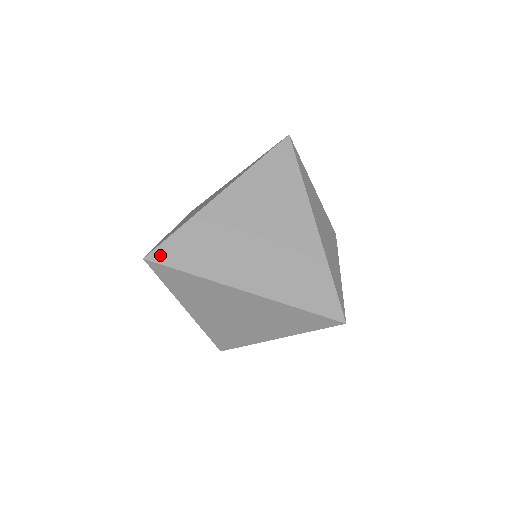
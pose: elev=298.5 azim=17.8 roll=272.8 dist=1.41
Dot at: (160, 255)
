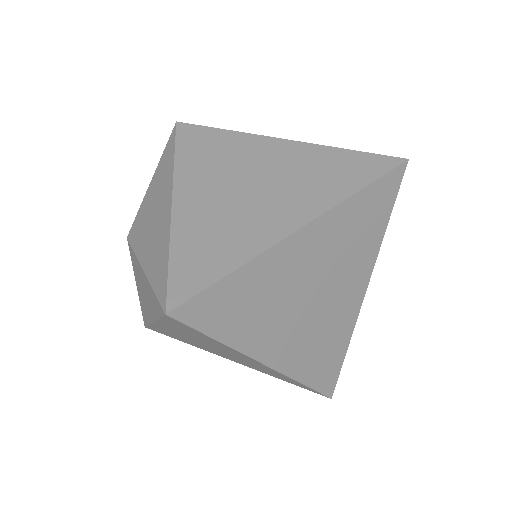
Dot at: (192, 311)
